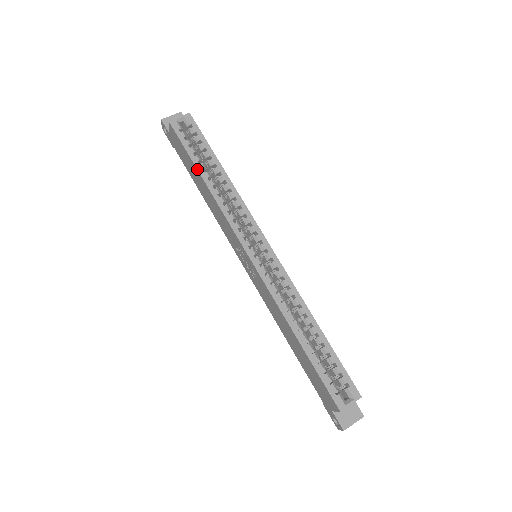
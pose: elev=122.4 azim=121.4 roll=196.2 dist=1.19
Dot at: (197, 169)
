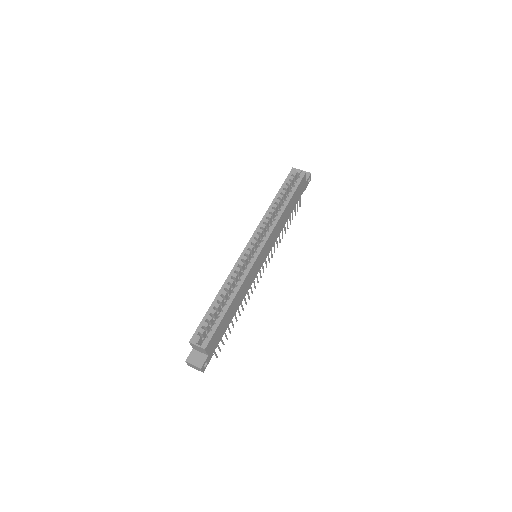
Dot at: (276, 195)
